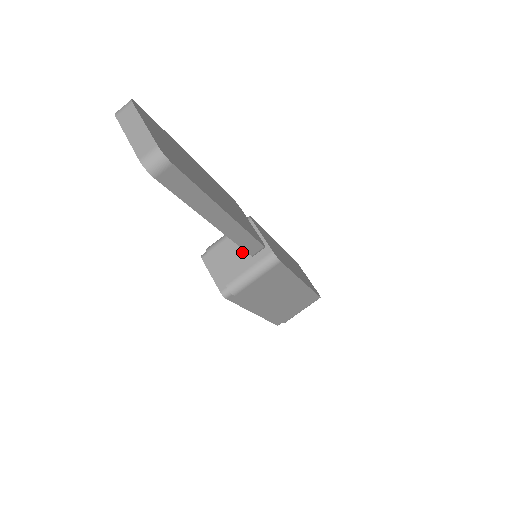
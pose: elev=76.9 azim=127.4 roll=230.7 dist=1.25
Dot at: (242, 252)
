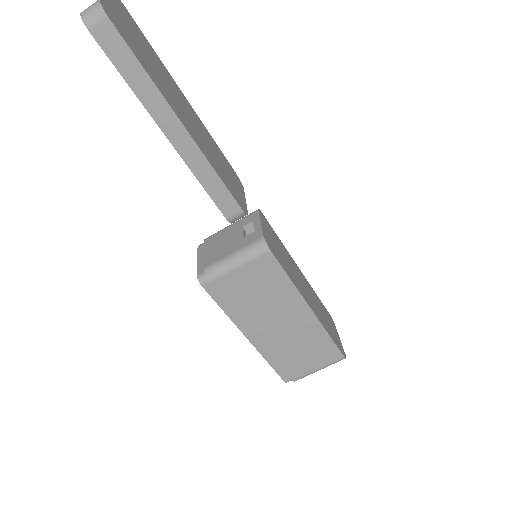
Dot at: (235, 238)
